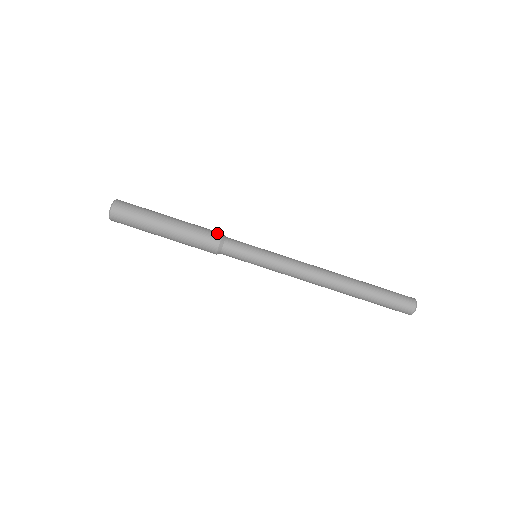
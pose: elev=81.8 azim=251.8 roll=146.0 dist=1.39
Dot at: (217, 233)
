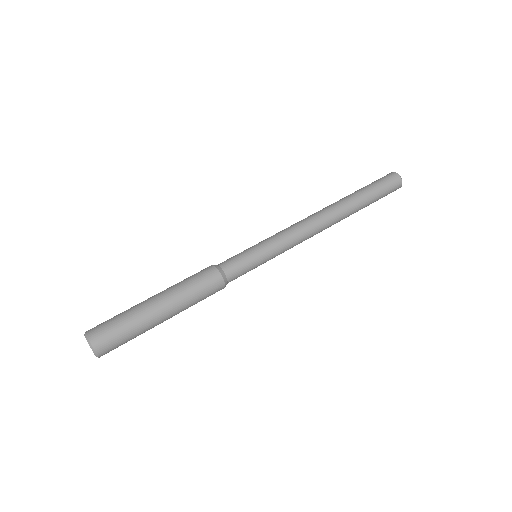
Dot at: (207, 268)
